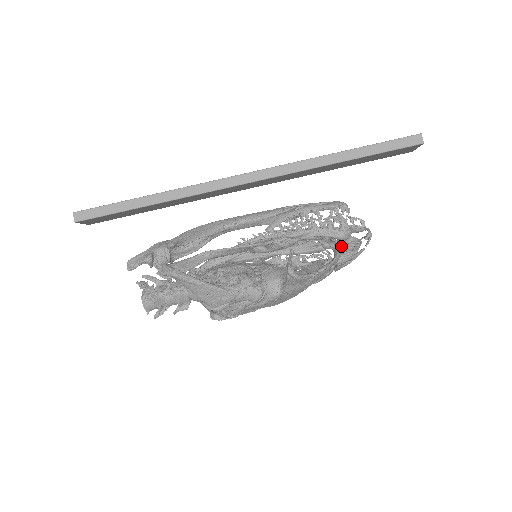
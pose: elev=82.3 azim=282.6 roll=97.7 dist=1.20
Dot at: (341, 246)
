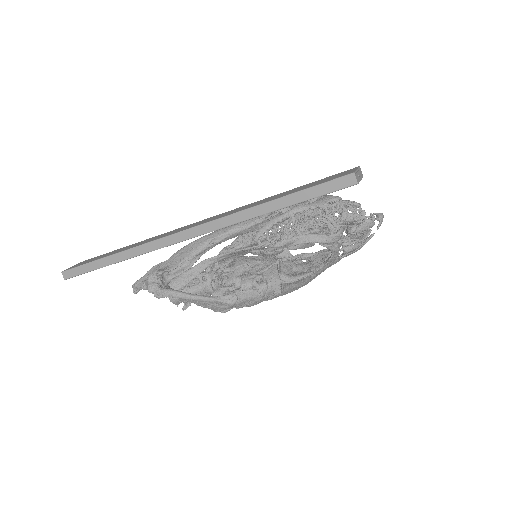
Dot at: (333, 247)
